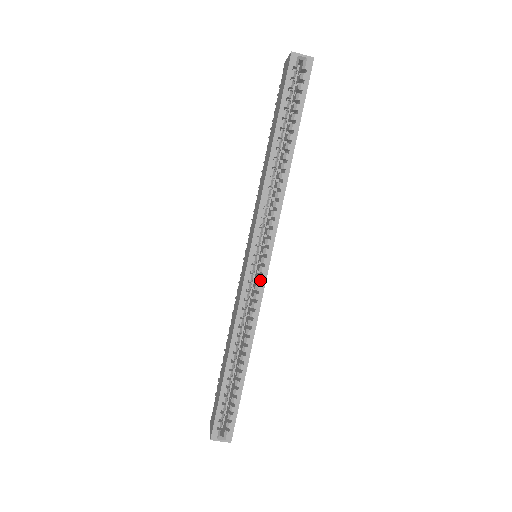
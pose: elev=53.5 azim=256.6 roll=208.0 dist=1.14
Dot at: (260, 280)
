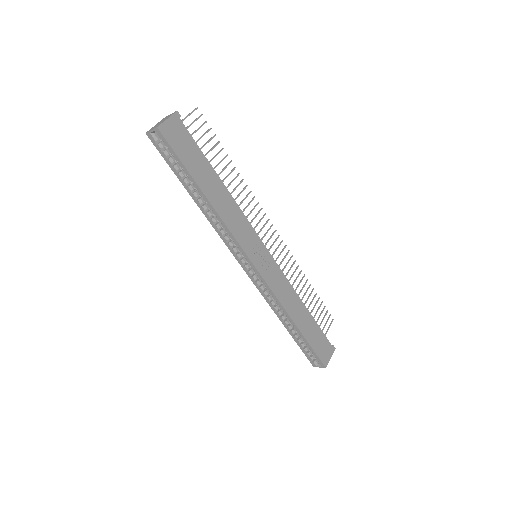
Dot at: (260, 279)
